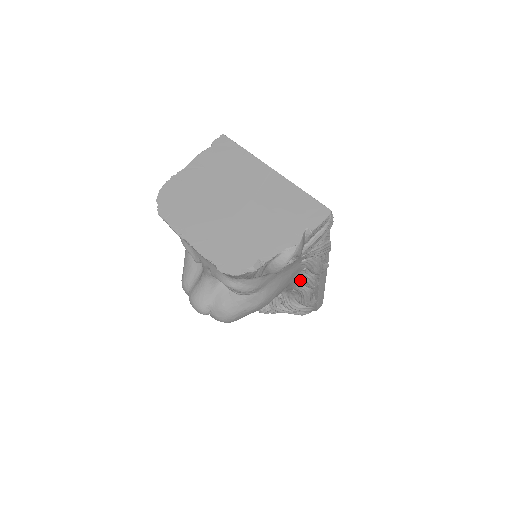
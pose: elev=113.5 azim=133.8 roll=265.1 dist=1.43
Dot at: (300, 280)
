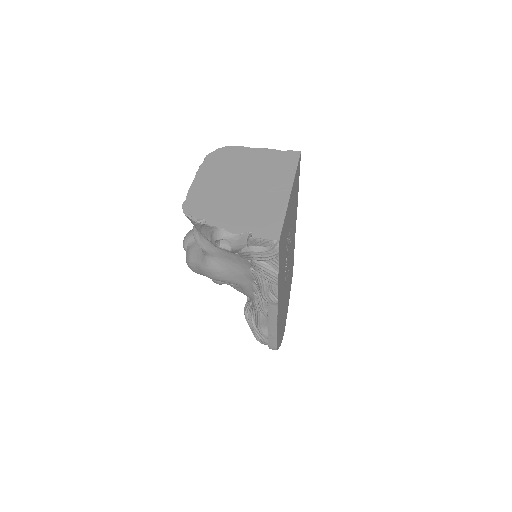
Dot at: occluded
